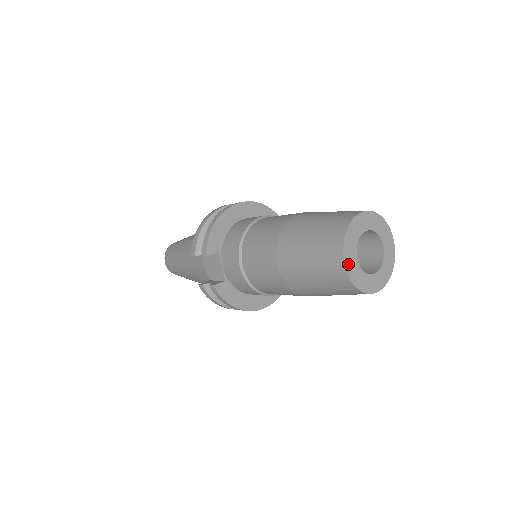
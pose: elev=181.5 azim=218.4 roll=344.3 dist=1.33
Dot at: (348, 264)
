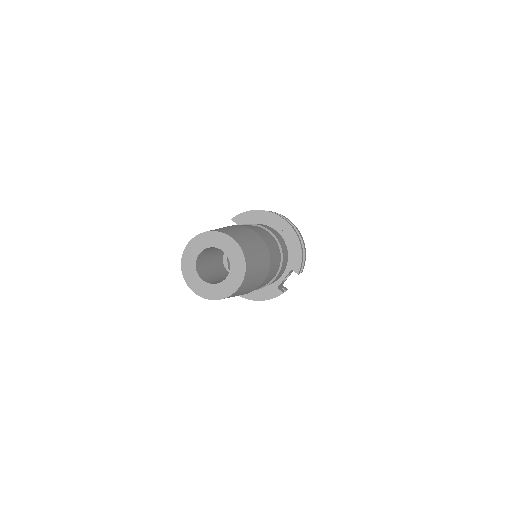
Dot at: (190, 248)
